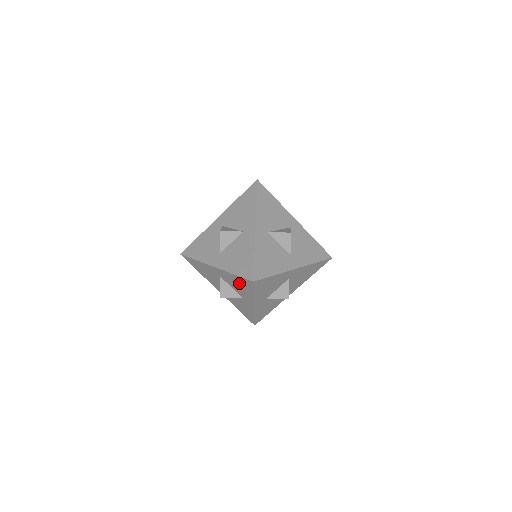
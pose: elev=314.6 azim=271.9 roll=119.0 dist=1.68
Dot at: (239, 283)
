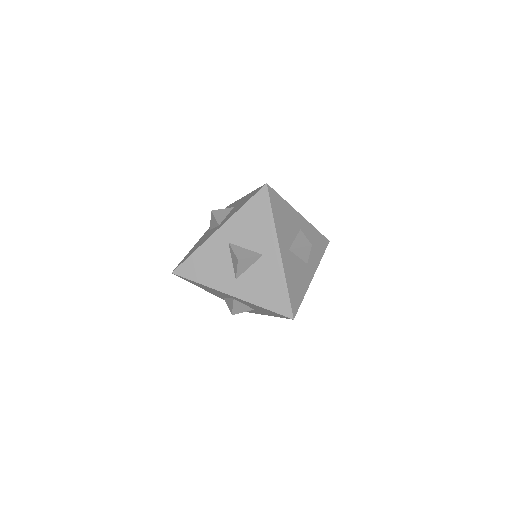
Dot at: (264, 310)
